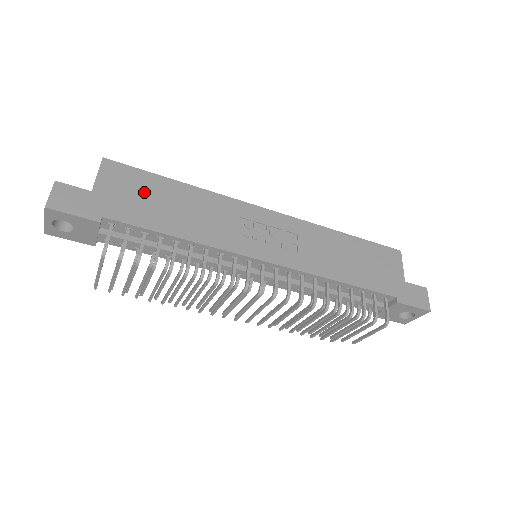
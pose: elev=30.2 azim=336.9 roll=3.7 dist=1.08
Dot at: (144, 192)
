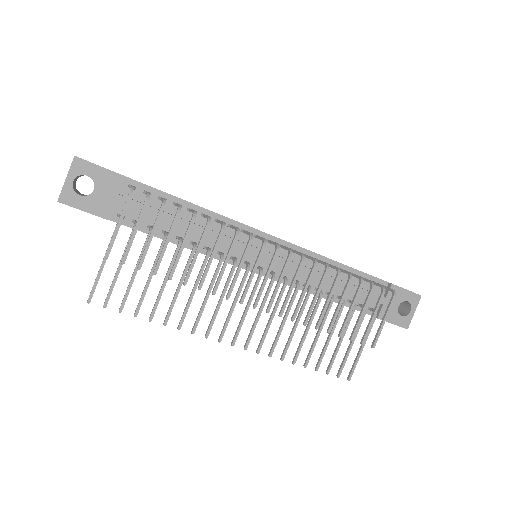
Dot at: occluded
